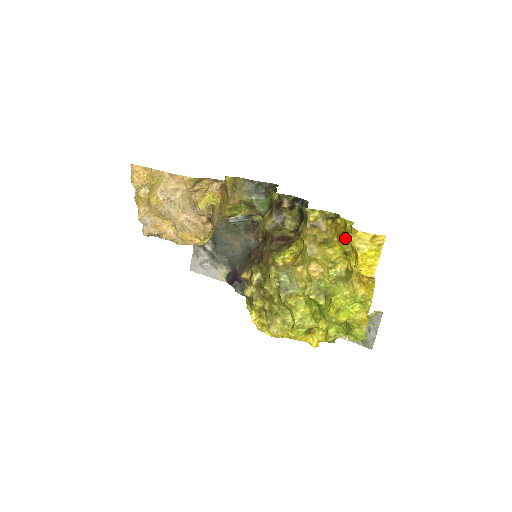
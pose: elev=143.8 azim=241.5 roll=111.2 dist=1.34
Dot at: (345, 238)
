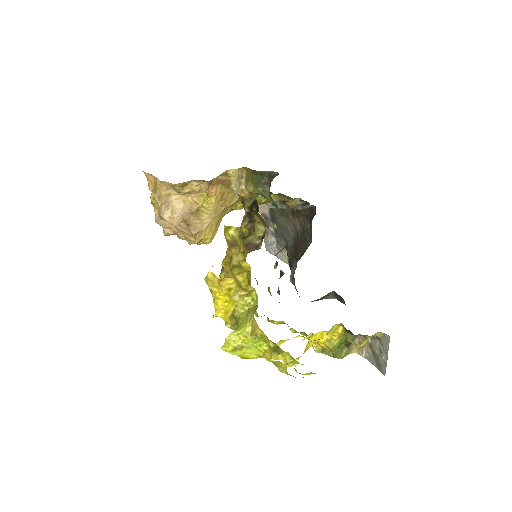
Dot at: (244, 266)
